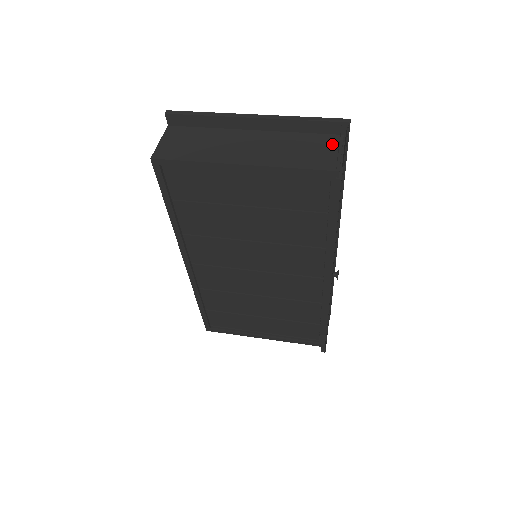
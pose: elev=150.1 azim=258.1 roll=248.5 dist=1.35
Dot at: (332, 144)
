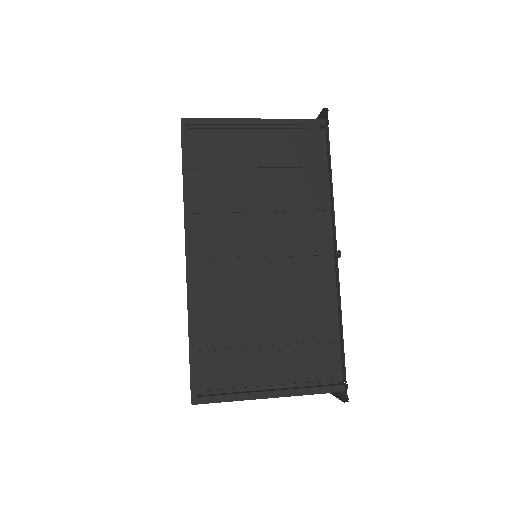
Dot at: occluded
